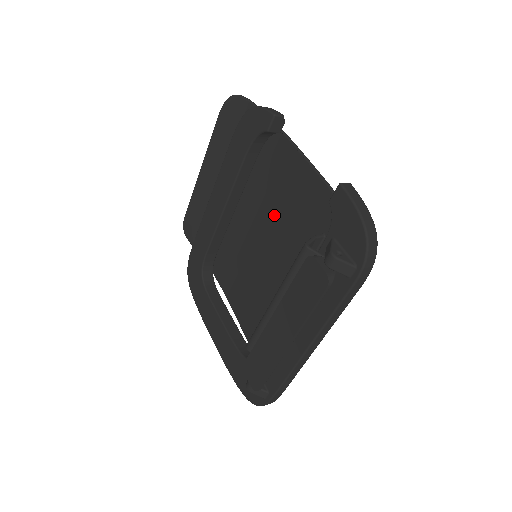
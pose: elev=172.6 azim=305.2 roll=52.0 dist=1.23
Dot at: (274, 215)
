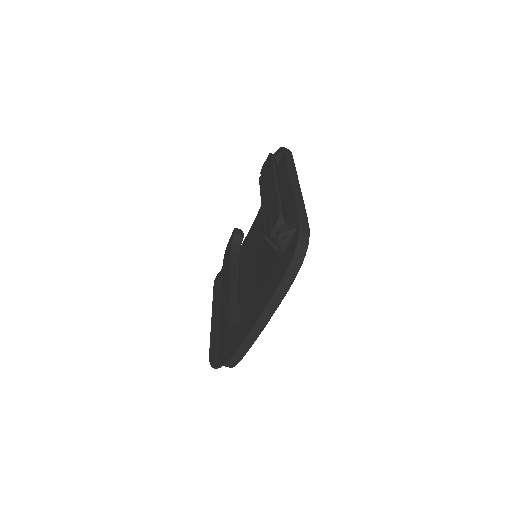
Dot at: (257, 244)
